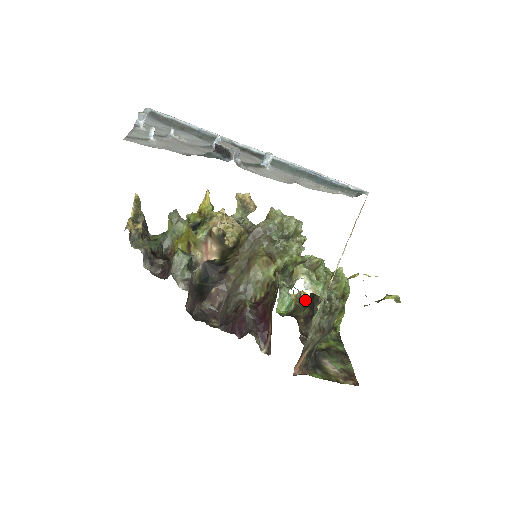
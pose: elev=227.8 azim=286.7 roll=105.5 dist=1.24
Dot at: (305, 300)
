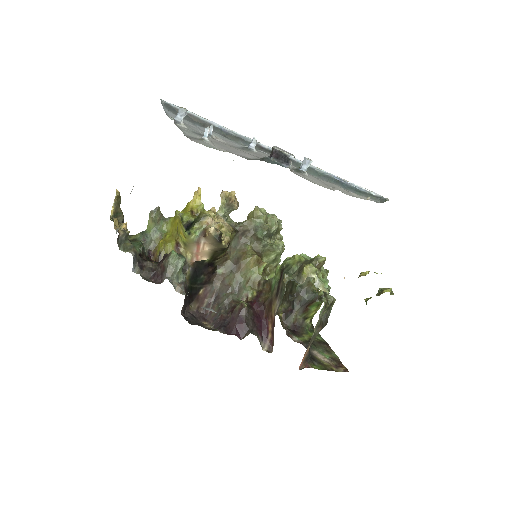
Dot at: (293, 296)
